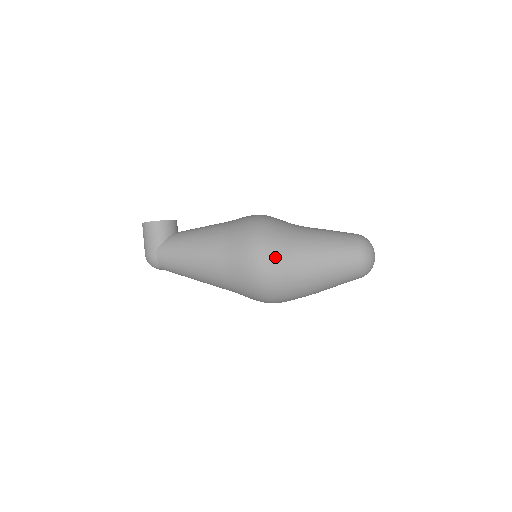
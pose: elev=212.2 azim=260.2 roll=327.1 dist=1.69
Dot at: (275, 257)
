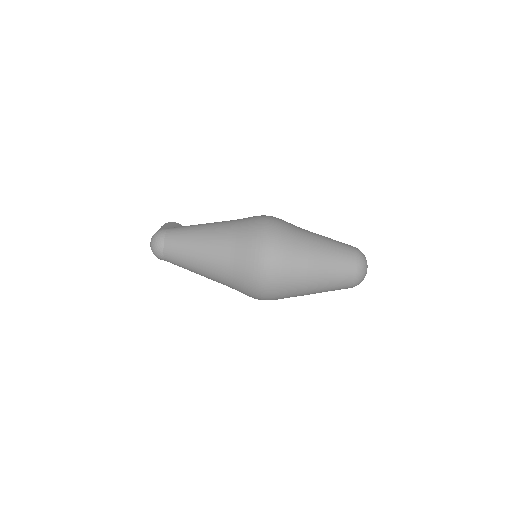
Dot at: (282, 220)
